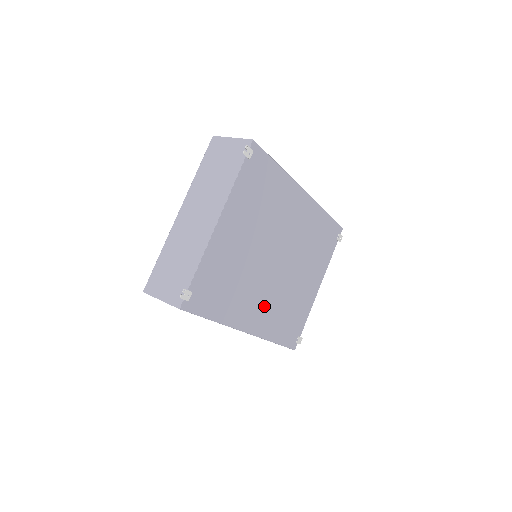
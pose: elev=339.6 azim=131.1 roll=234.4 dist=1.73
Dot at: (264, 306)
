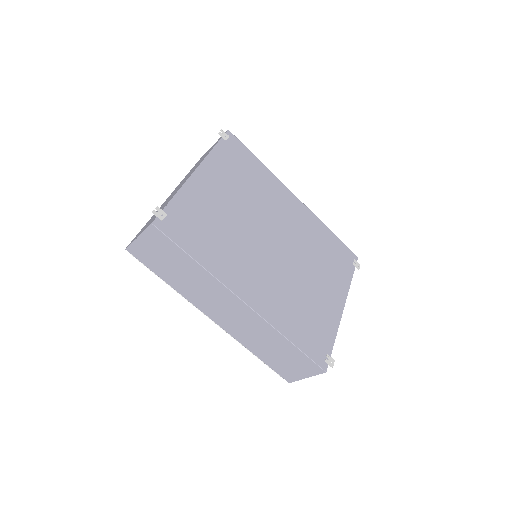
Dot at: (265, 284)
